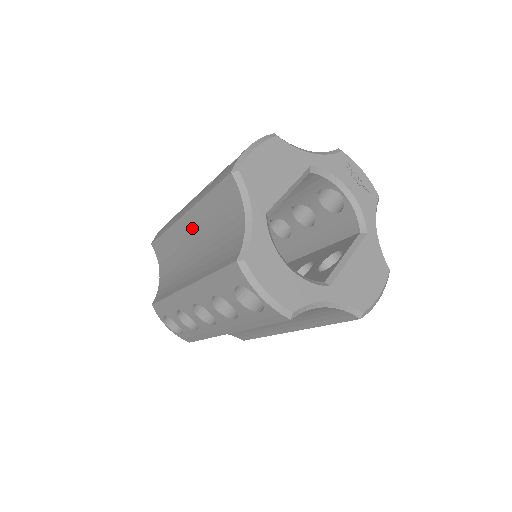
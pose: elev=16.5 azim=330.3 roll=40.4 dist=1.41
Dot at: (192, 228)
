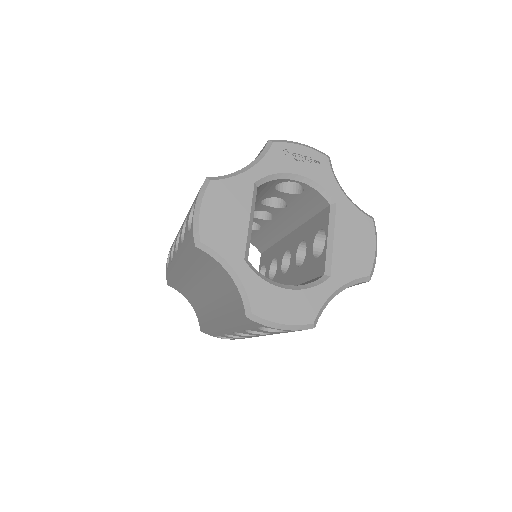
Dot at: (192, 277)
